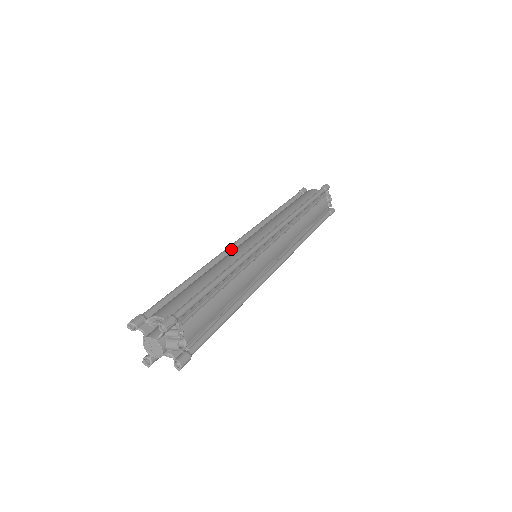
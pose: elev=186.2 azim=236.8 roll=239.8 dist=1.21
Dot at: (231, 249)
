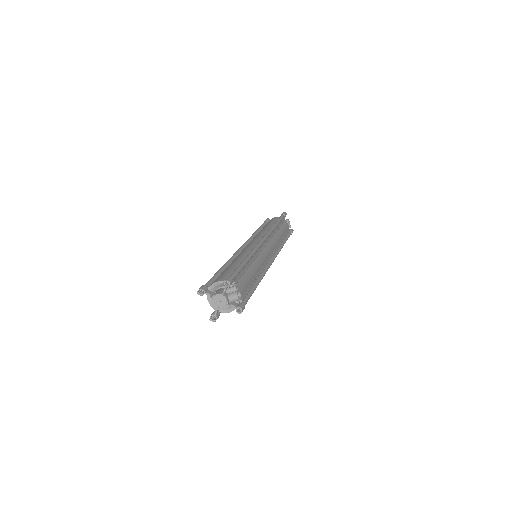
Dot at: (239, 252)
